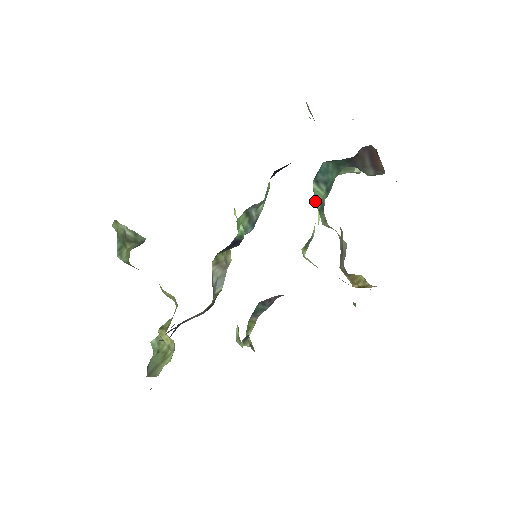
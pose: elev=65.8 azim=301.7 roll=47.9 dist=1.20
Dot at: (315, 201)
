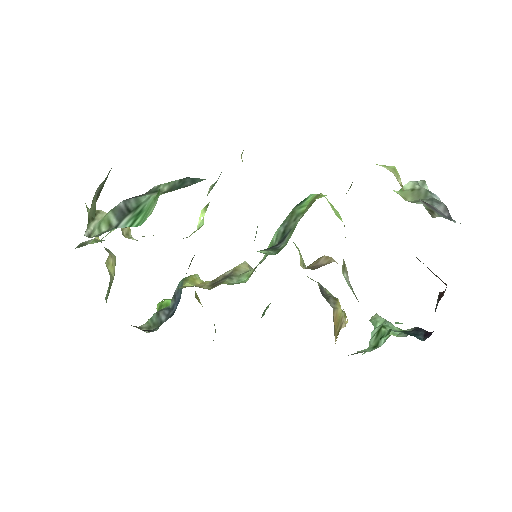
Dot at: occluded
